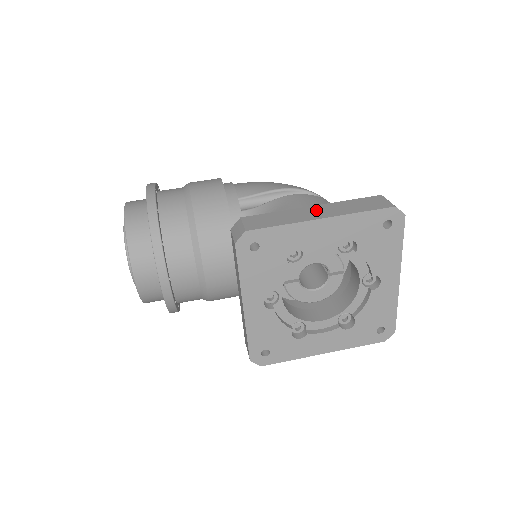
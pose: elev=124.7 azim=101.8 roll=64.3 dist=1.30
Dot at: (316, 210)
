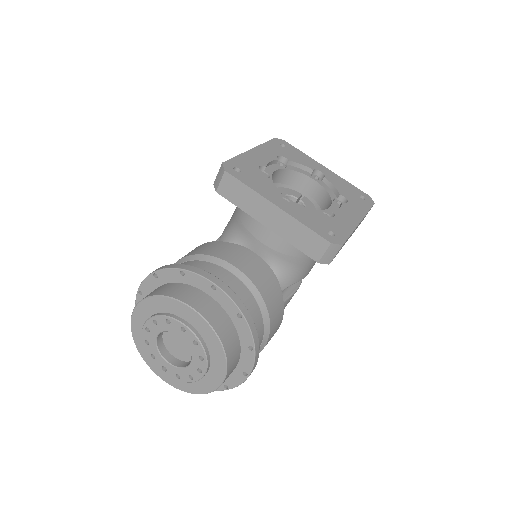
Dot at: occluded
